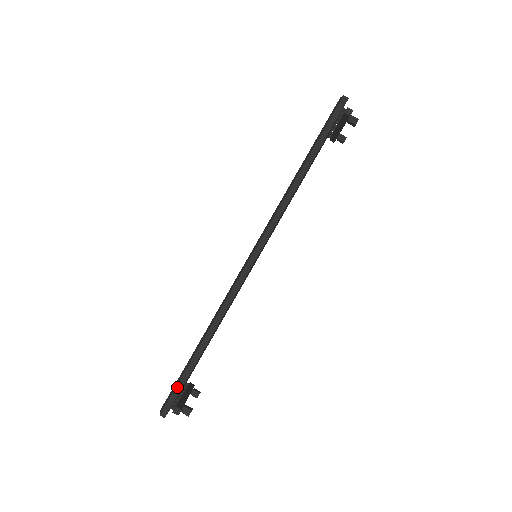
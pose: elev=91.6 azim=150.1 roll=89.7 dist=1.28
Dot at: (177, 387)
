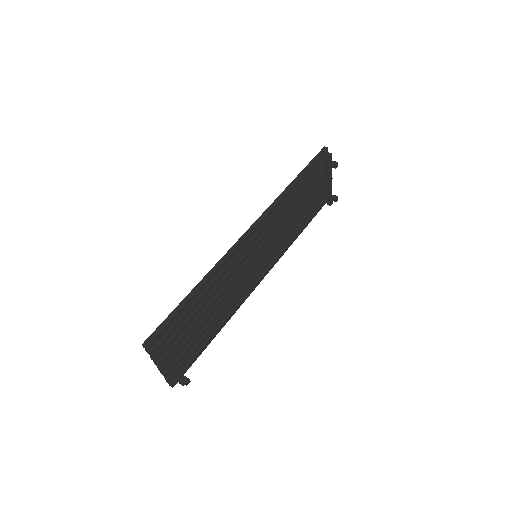
Dot at: (164, 321)
